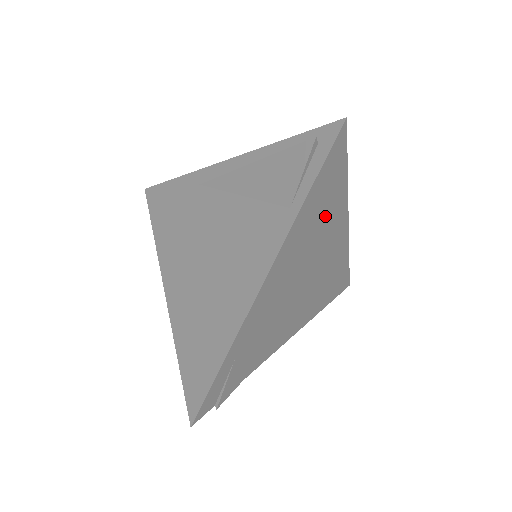
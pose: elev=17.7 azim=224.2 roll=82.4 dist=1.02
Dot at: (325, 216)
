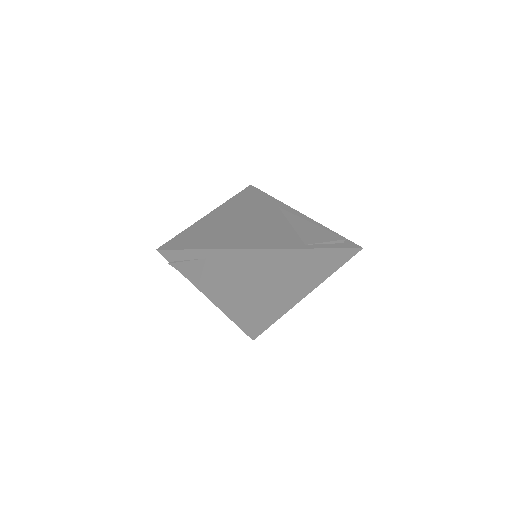
Dot at: (305, 273)
